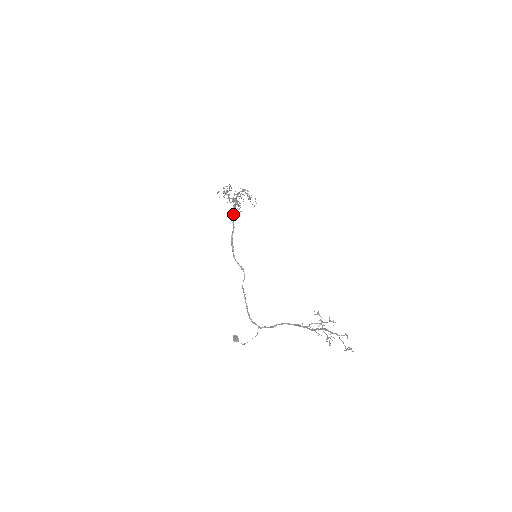
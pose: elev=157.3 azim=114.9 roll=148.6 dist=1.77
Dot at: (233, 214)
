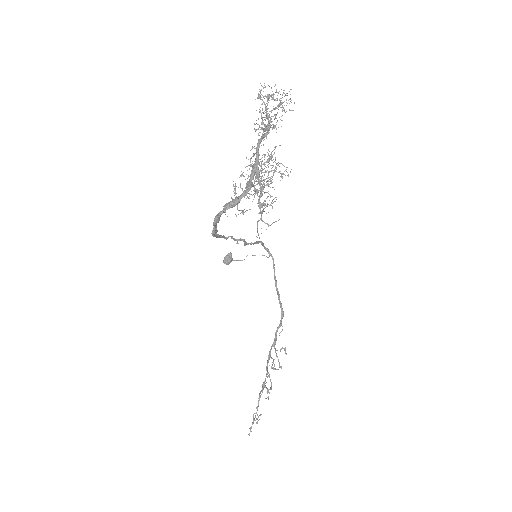
Dot at: (213, 224)
